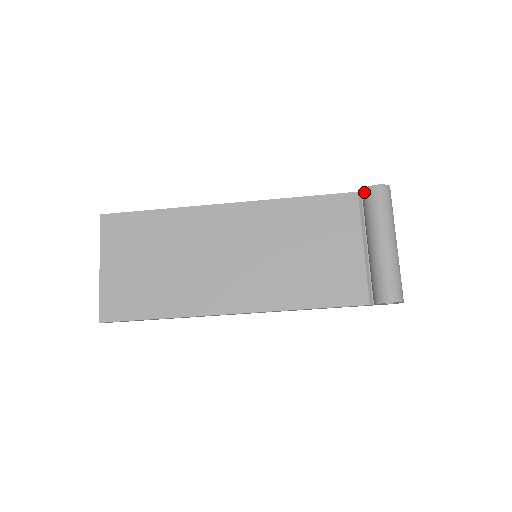
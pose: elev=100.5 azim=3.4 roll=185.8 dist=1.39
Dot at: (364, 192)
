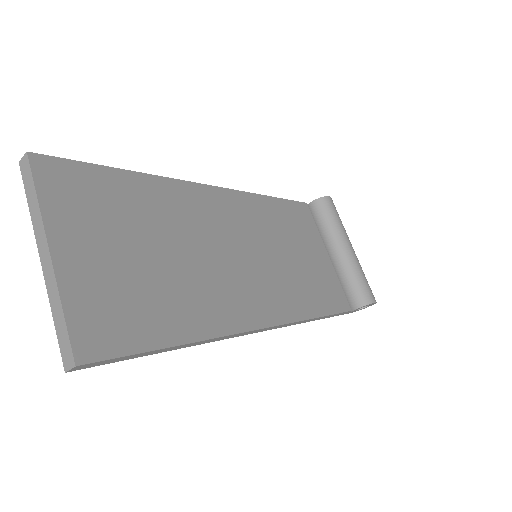
Dot at: (318, 202)
